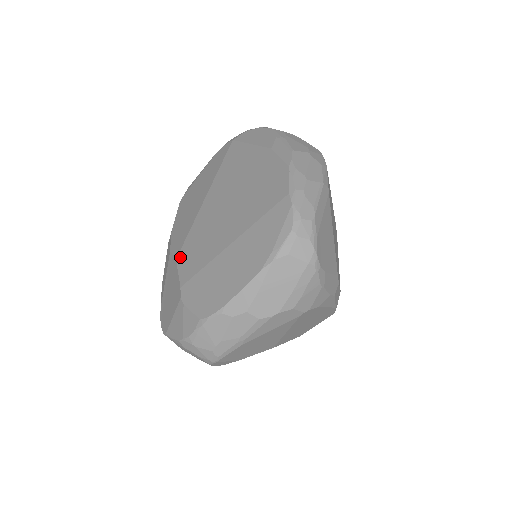
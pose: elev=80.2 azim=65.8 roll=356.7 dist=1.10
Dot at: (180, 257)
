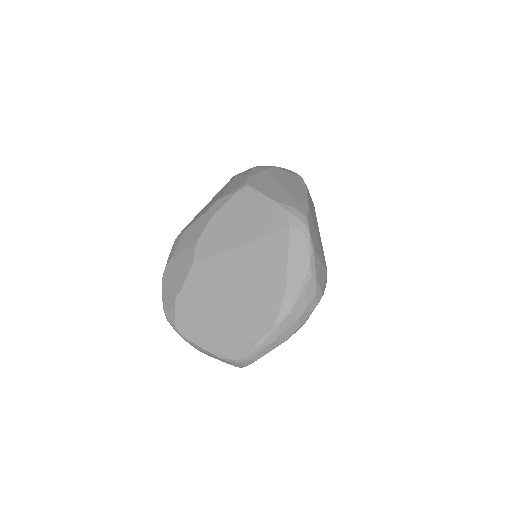
Dot at: (195, 267)
